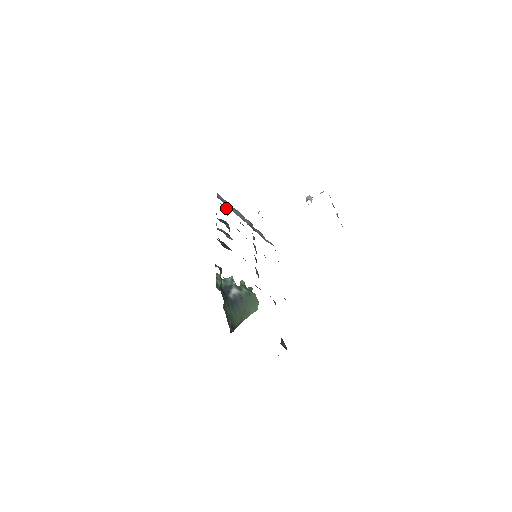
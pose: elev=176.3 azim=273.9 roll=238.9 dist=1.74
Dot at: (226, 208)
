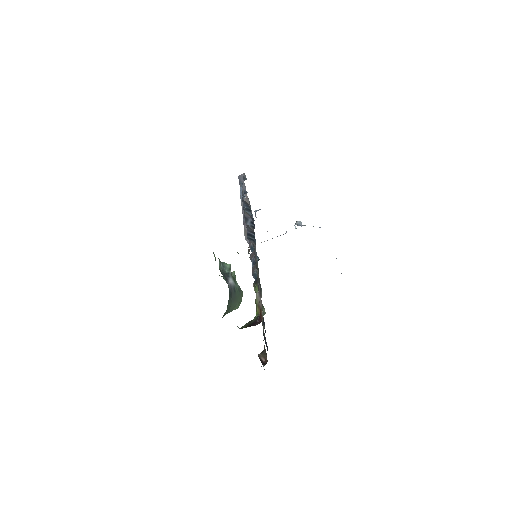
Dot at: (245, 193)
